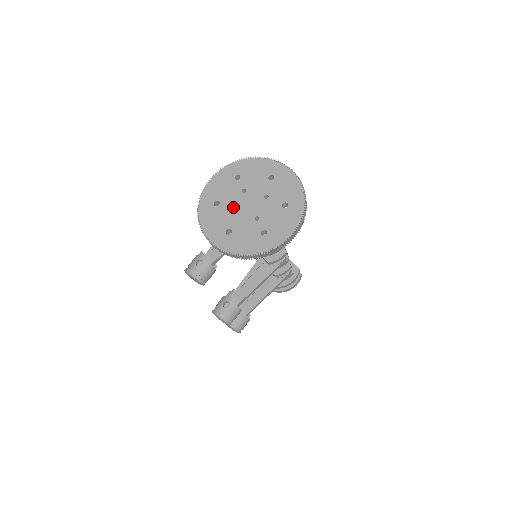
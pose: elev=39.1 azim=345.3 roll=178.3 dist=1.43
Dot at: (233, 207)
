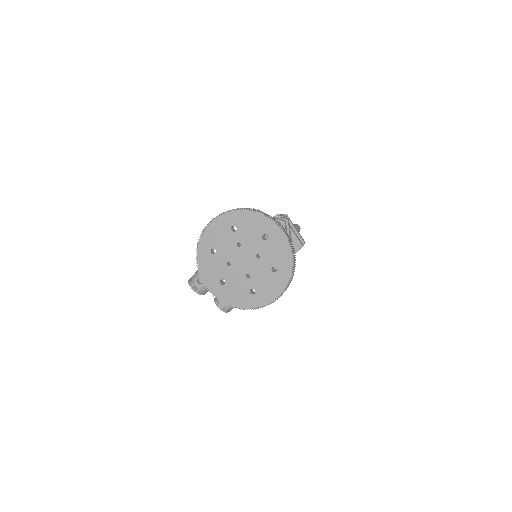
Dot at: (228, 259)
